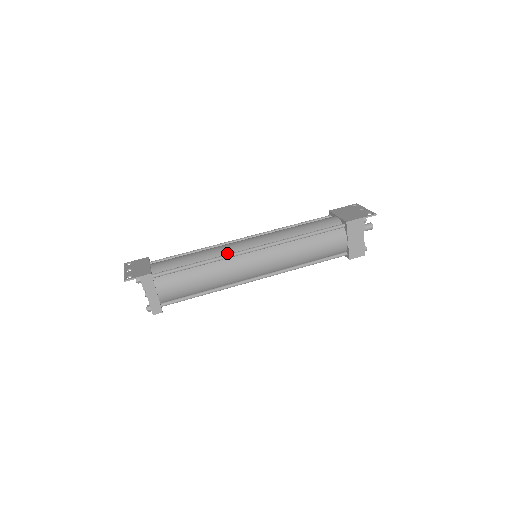
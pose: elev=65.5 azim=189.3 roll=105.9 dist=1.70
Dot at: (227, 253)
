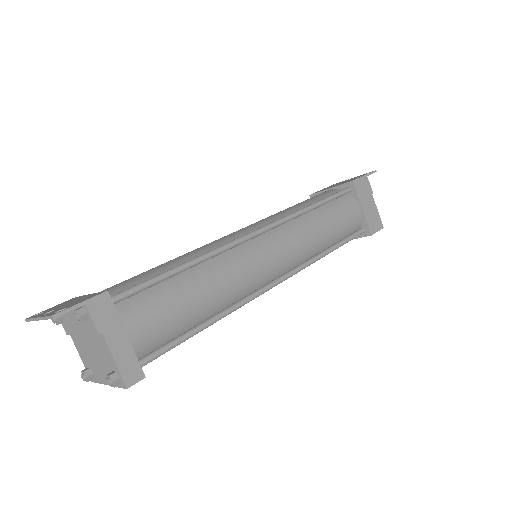
Dot at: occluded
